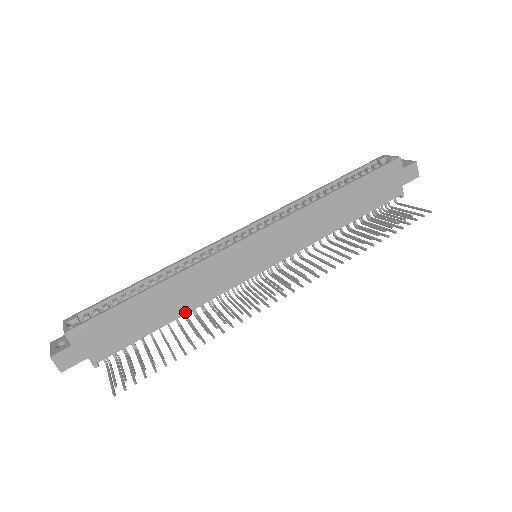
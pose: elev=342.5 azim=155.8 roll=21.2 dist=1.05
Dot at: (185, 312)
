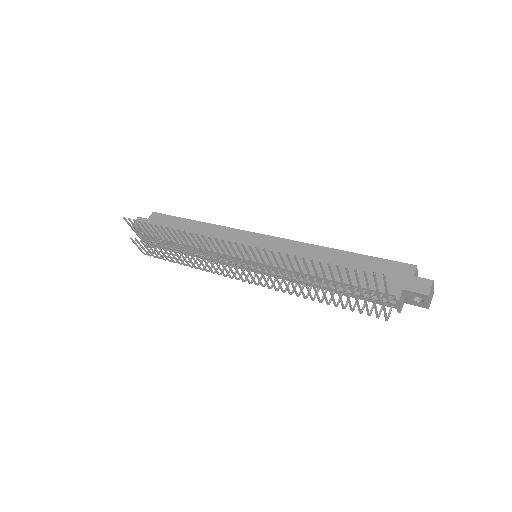
Dot at: occluded
